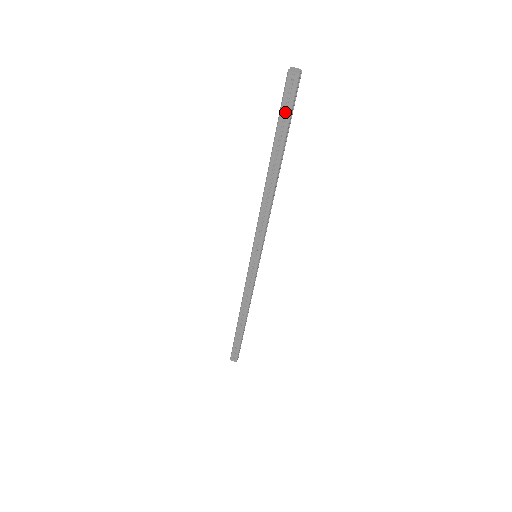
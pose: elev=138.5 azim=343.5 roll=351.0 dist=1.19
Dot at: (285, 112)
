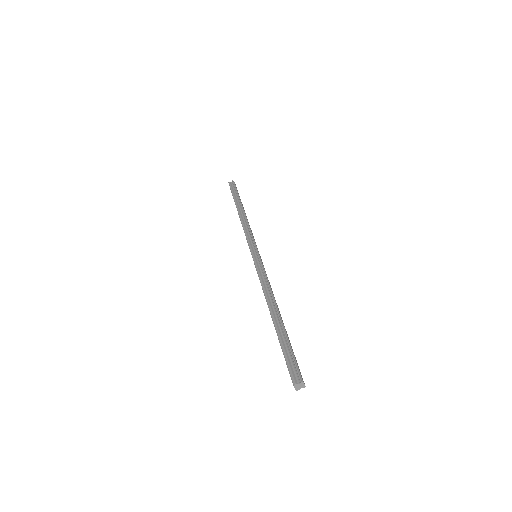
Dot at: (287, 359)
